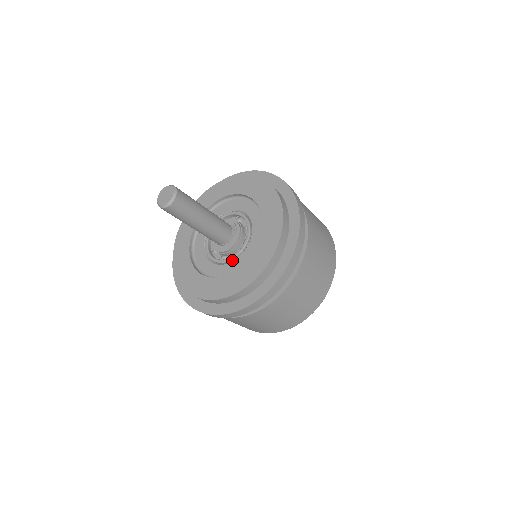
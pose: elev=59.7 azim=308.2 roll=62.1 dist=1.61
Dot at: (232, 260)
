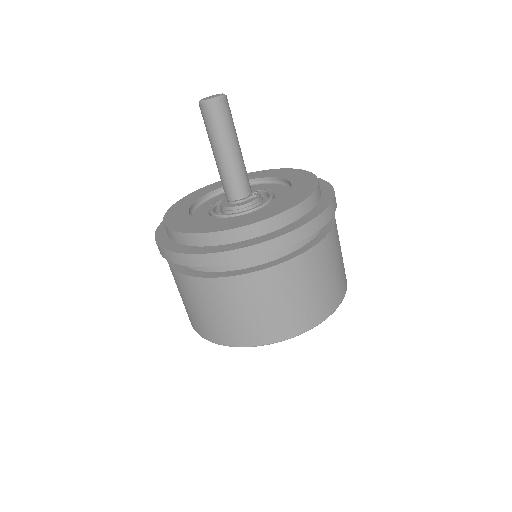
Dot at: (236, 216)
